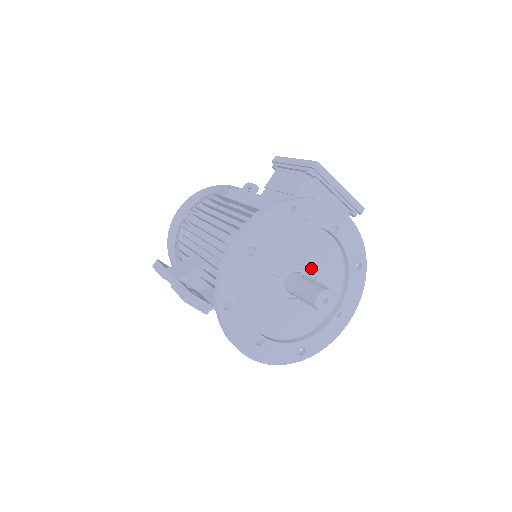
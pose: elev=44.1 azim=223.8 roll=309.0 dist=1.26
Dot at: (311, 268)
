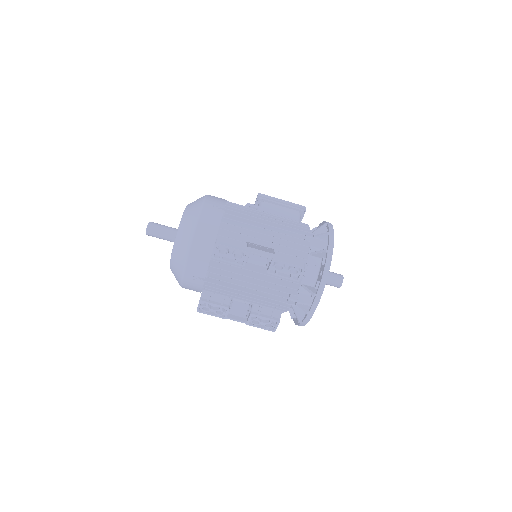
Dot at: occluded
